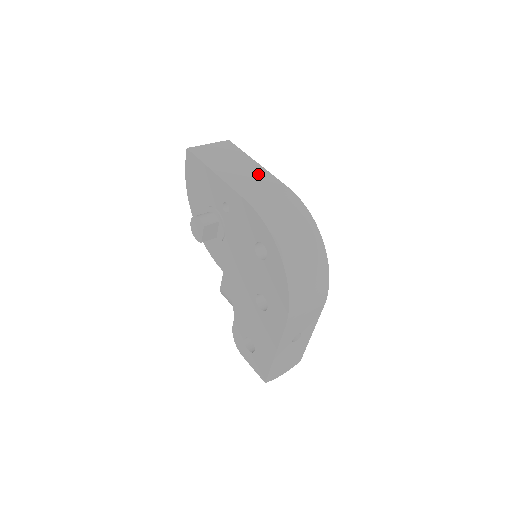
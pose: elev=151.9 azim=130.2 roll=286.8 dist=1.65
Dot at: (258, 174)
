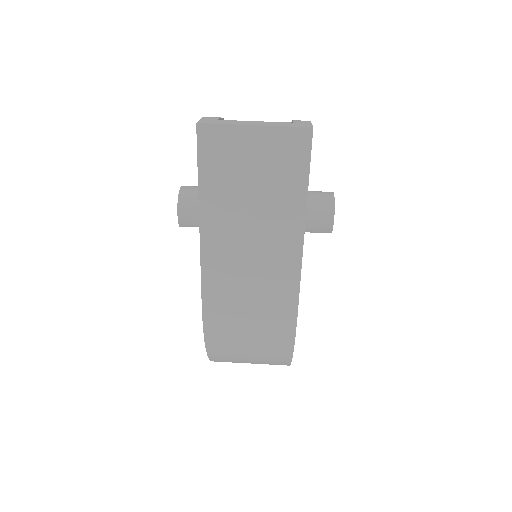
Dot at: (275, 260)
